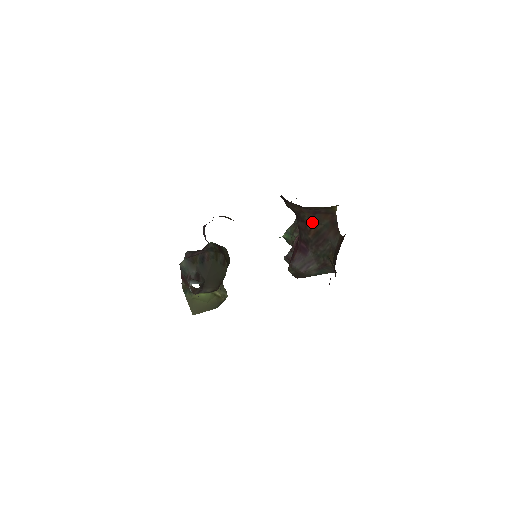
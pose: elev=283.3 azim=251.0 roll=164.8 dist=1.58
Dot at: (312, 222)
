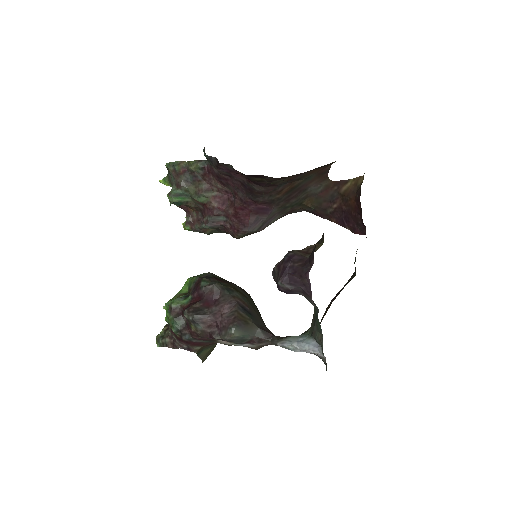
Dot at: (288, 182)
